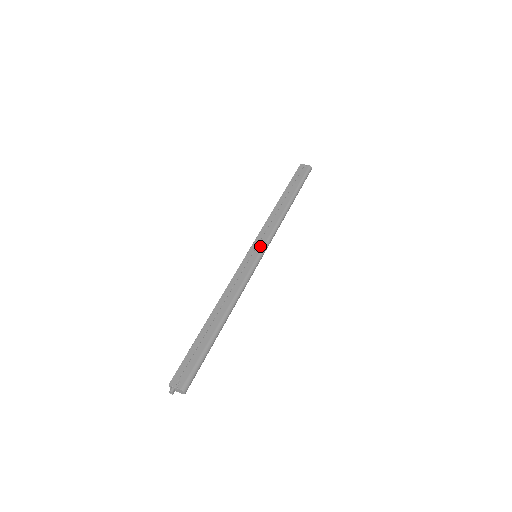
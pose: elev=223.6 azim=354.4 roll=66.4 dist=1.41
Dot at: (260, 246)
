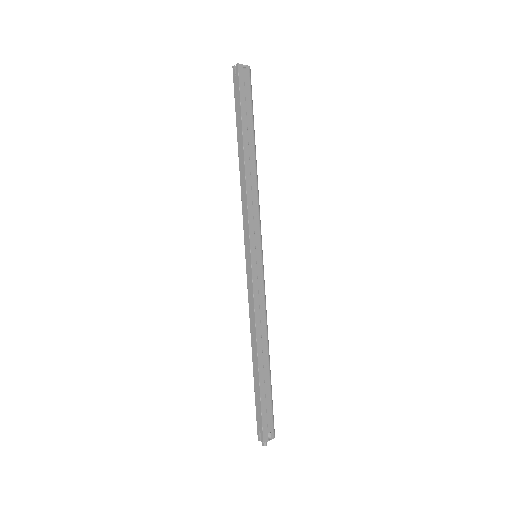
Dot at: (258, 243)
